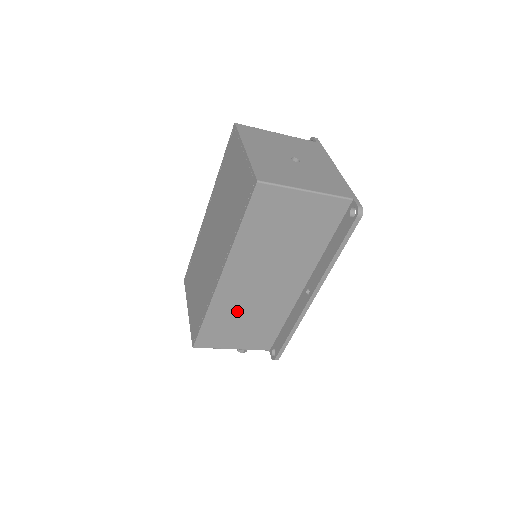
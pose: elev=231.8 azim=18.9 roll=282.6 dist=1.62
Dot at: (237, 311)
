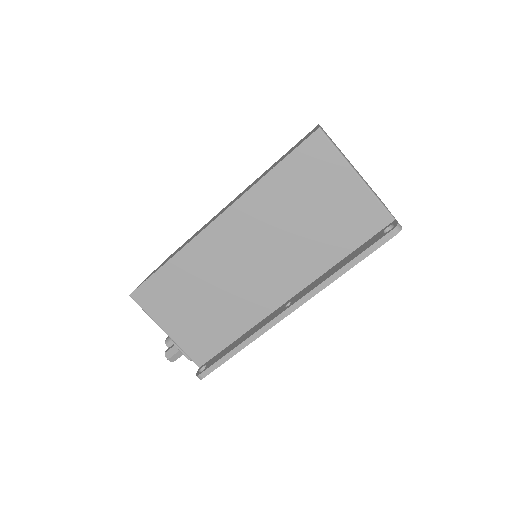
Dot at: (203, 279)
